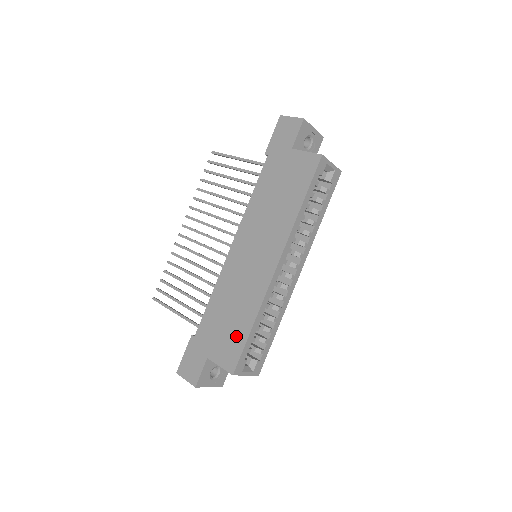
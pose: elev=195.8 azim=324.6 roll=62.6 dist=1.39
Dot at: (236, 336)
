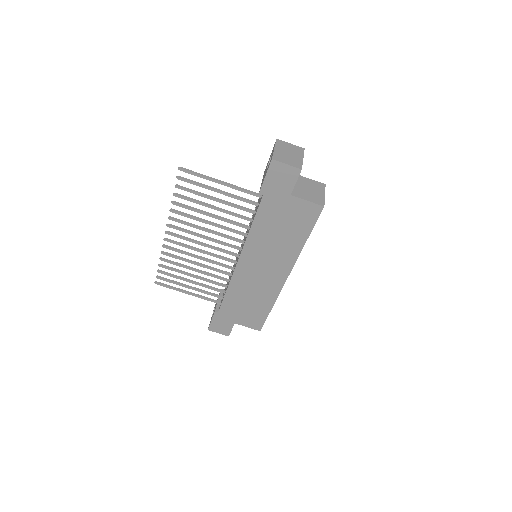
Dot at: (258, 314)
